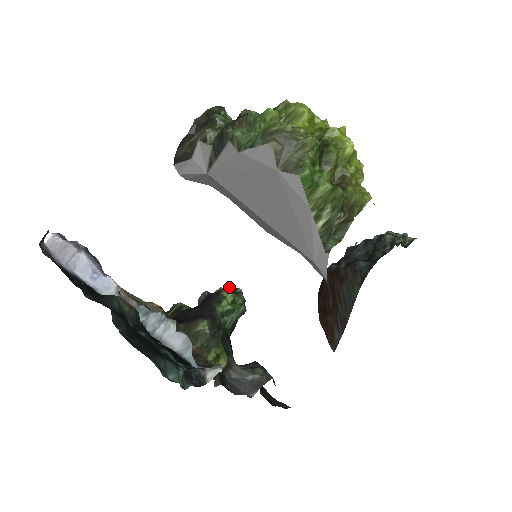
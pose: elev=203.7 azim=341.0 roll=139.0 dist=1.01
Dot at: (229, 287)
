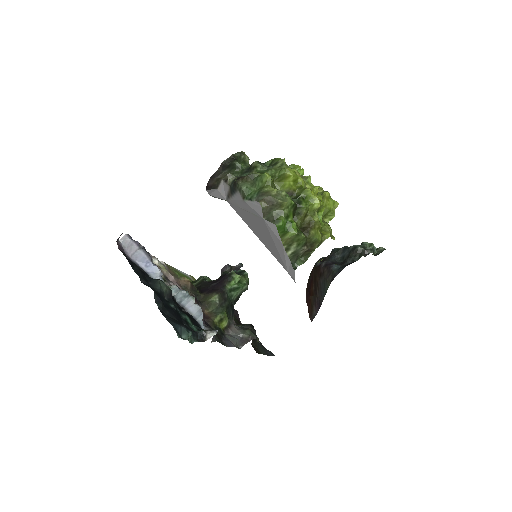
Dot at: occluded
